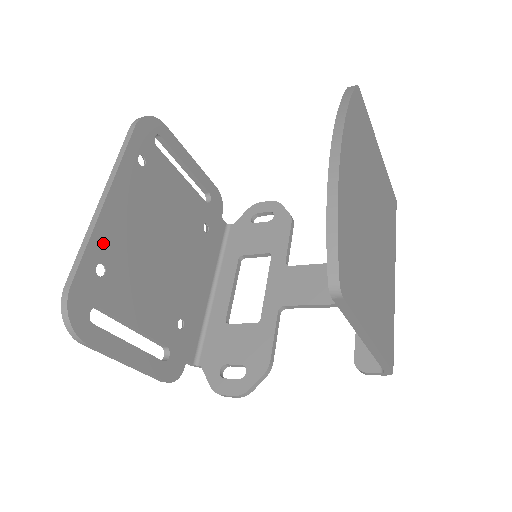
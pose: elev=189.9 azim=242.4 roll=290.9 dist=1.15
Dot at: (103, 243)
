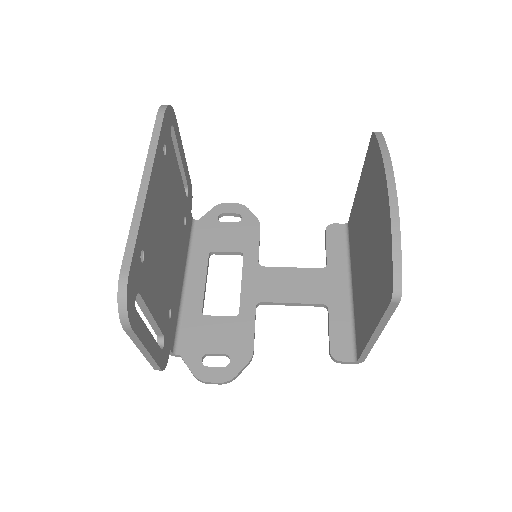
Dot at: (145, 229)
